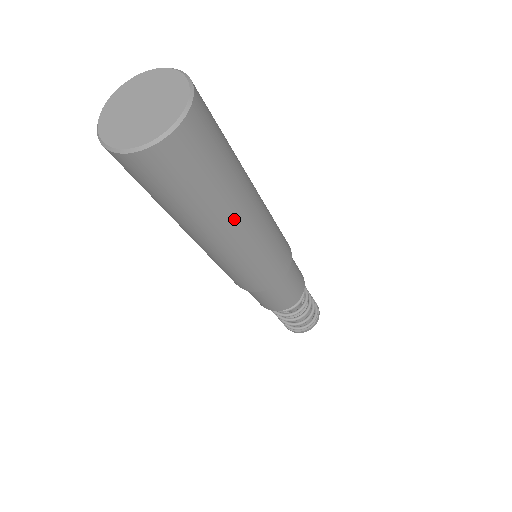
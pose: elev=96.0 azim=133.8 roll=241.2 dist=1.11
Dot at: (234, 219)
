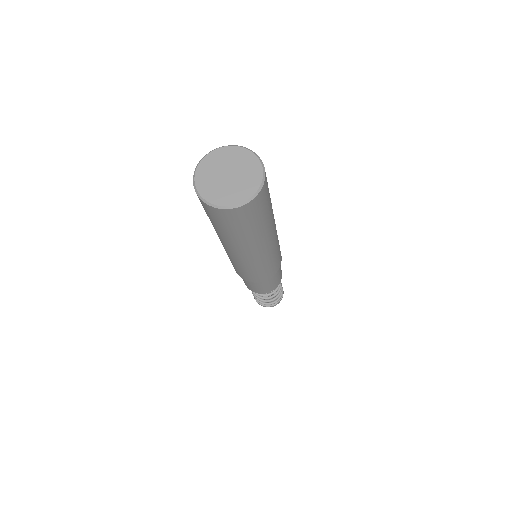
Dot at: occluded
